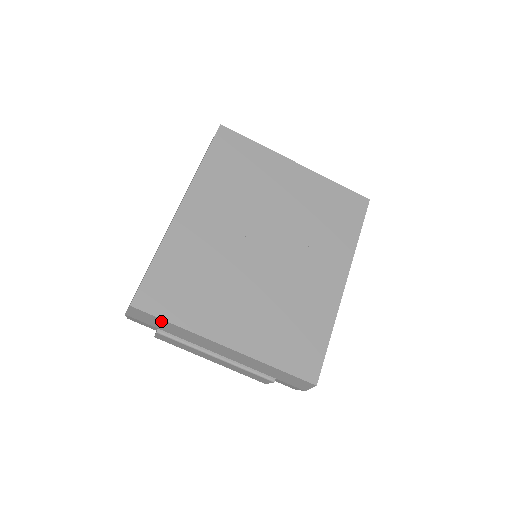
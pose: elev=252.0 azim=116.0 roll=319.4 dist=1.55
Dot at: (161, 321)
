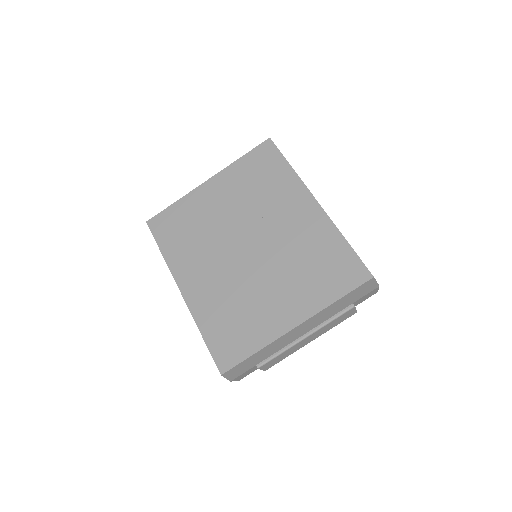
Dot at: (247, 361)
